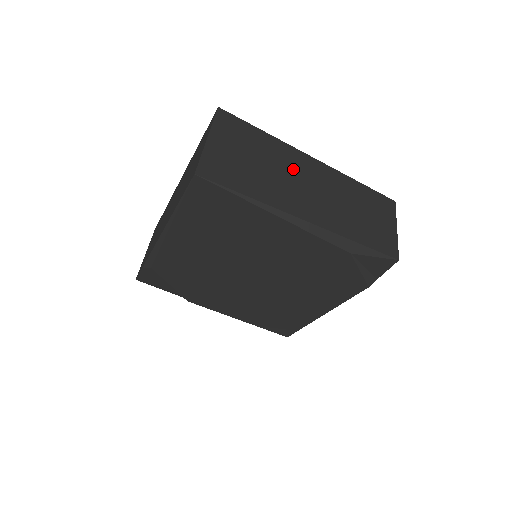
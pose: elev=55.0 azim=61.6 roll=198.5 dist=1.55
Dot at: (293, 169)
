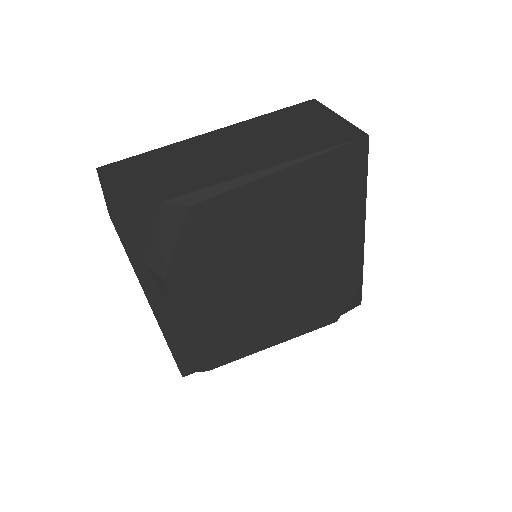
Dot at: occluded
